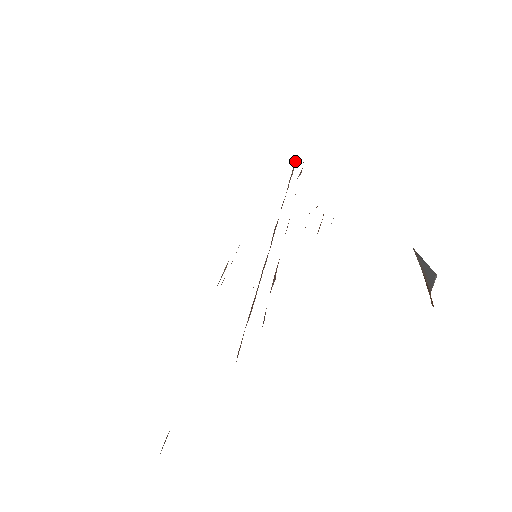
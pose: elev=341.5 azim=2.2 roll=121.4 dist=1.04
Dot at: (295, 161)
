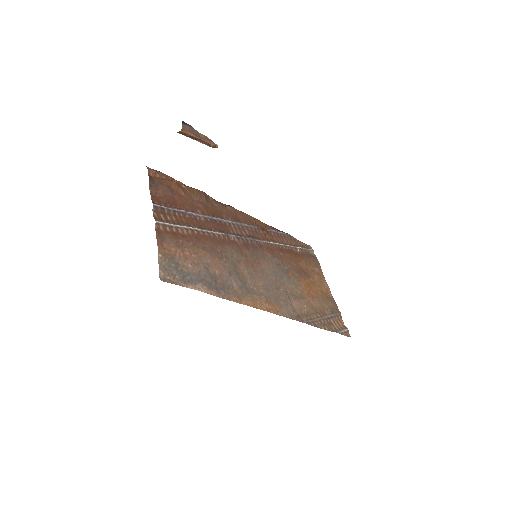
Dot at: occluded
